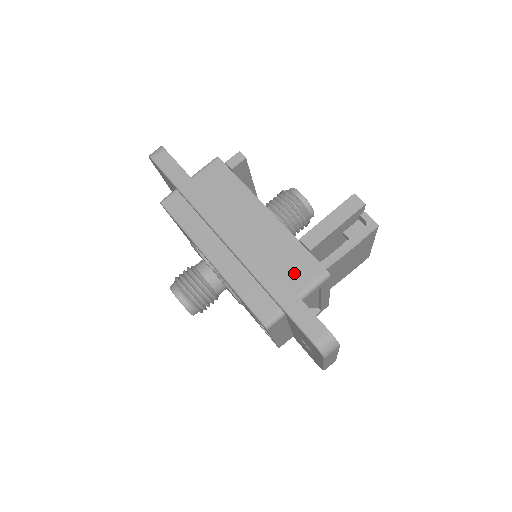
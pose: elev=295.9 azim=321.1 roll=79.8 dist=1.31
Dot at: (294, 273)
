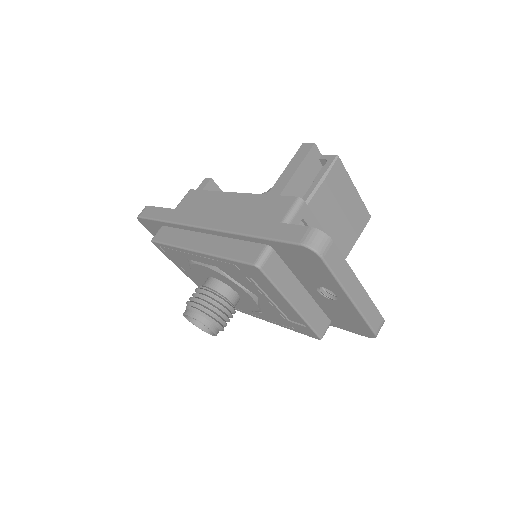
Dot at: (269, 215)
